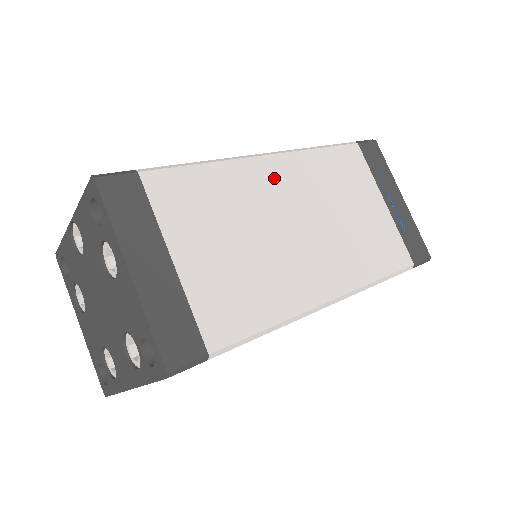
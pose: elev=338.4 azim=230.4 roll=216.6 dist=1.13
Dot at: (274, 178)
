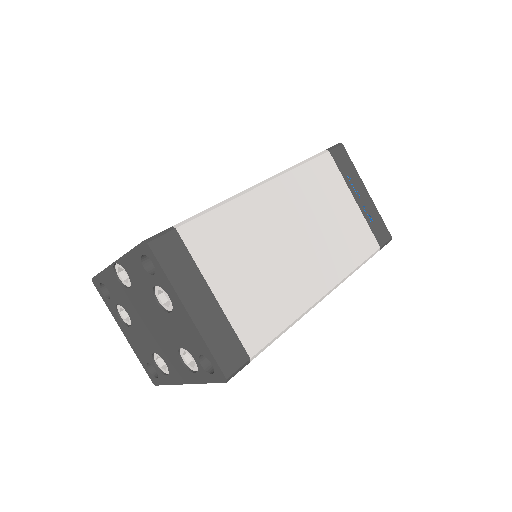
Dot at: (272, 203)
